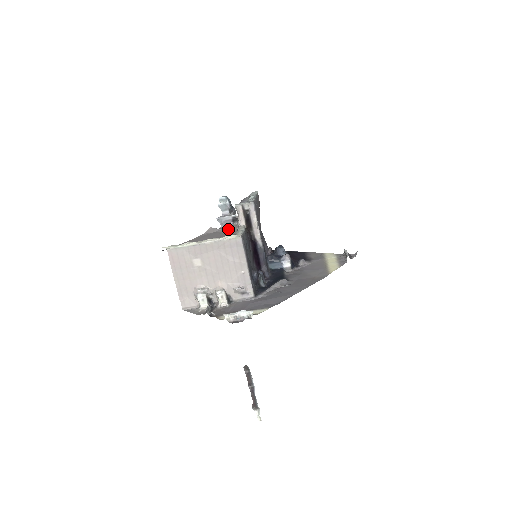
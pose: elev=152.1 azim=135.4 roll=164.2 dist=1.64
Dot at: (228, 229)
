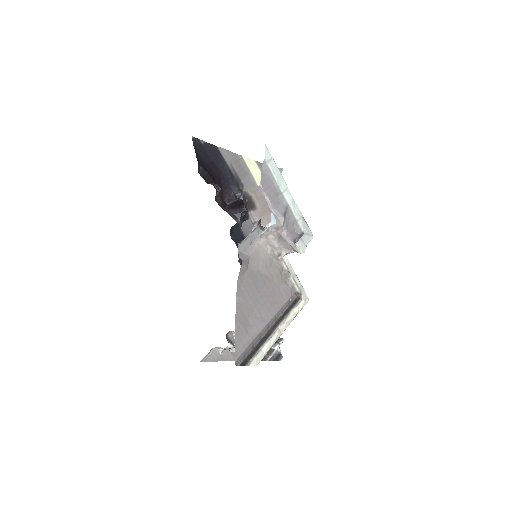
Dot at: (260, 256)
